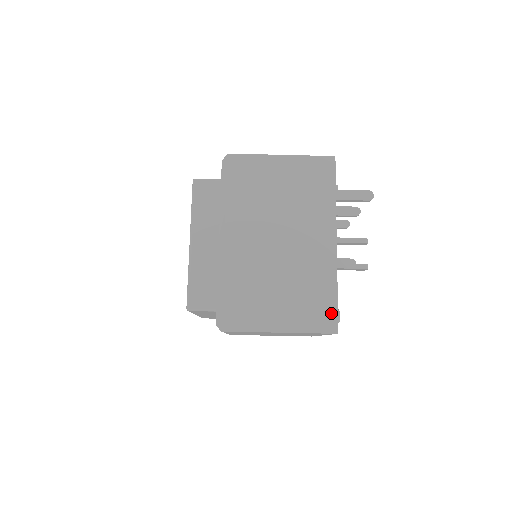
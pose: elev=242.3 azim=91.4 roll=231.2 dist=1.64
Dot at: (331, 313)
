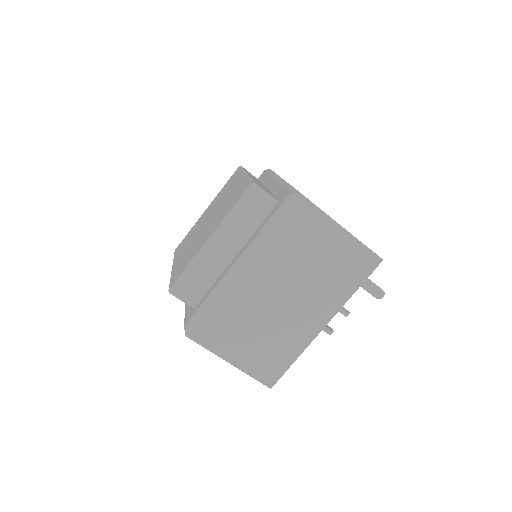
Dot at: (277, 373)
